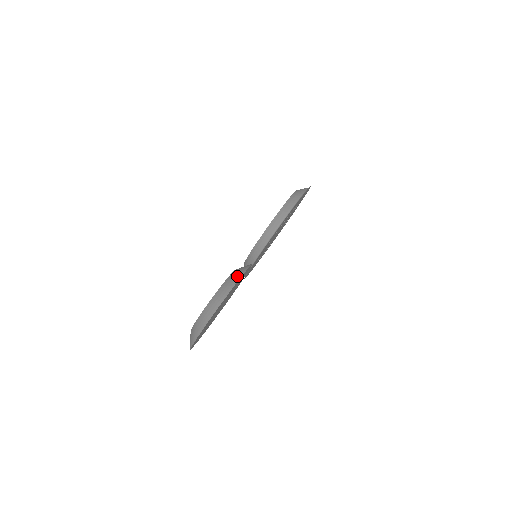
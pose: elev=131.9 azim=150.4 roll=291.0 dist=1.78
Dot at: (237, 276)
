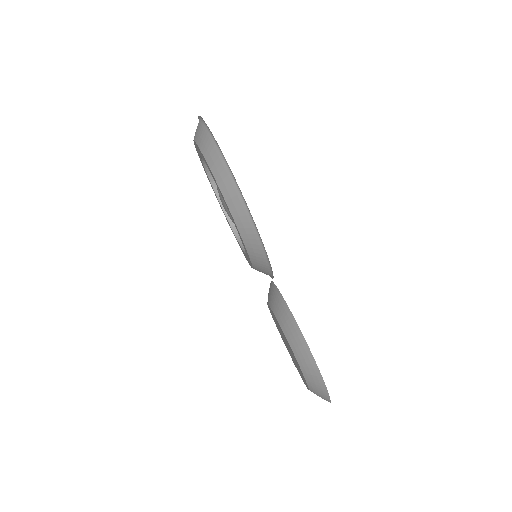
Dot at: (304, 352)
